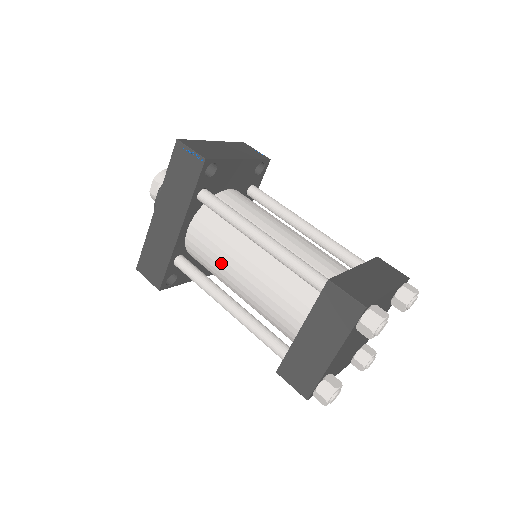
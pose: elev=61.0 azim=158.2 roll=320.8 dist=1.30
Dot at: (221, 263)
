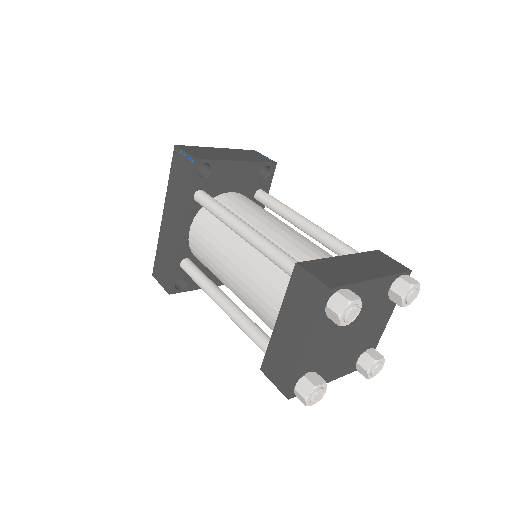
Dot at: (215, 261)
